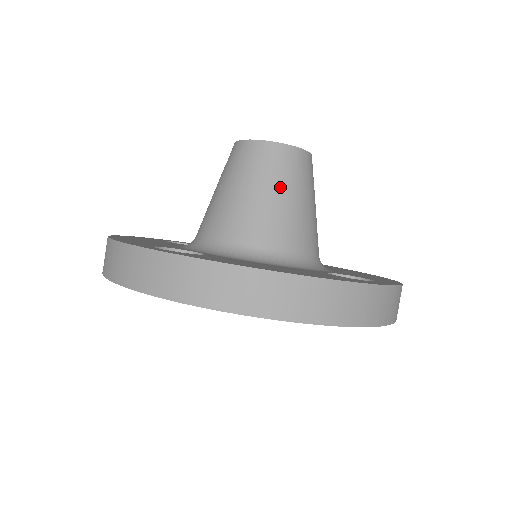
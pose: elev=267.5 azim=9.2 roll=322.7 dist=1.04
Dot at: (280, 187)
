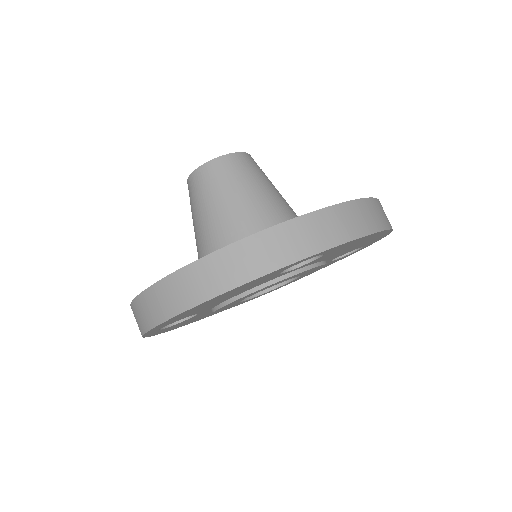
Dot at: (270, 182)
